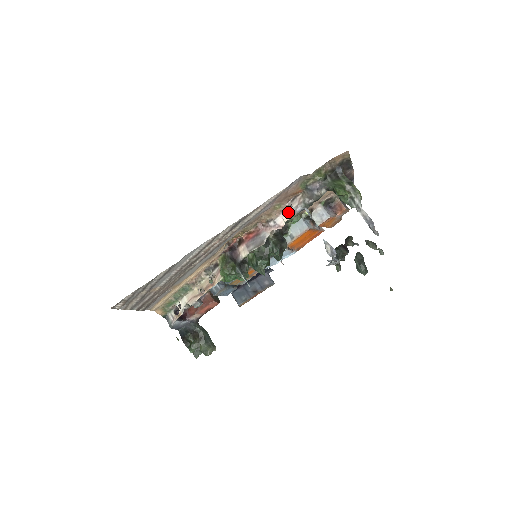
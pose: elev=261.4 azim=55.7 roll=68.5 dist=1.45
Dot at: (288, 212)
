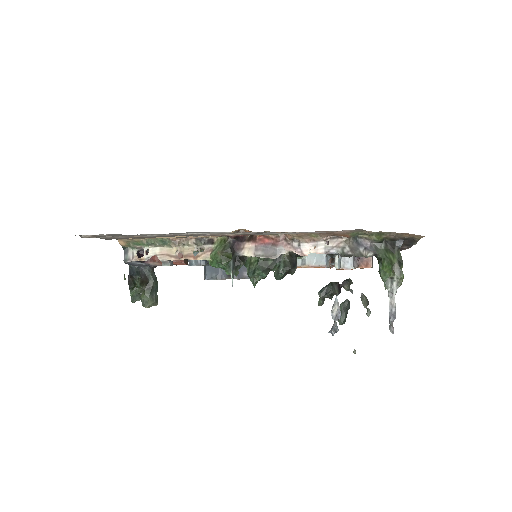
Dot at: (320, 246)
